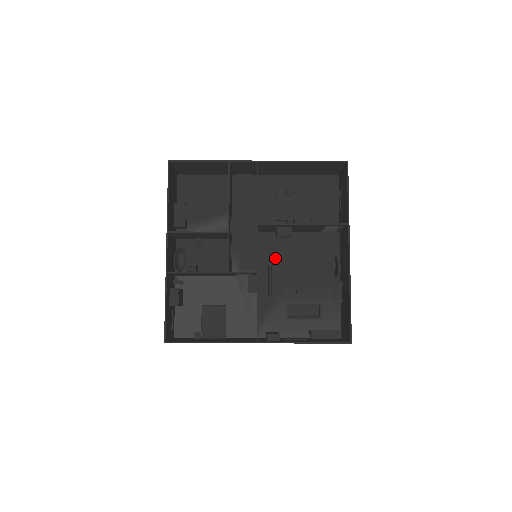
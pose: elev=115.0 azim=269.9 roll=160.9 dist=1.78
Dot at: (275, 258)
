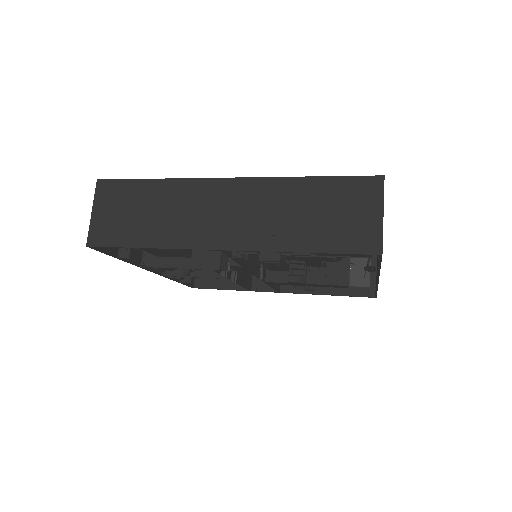
Dot at: occluded
